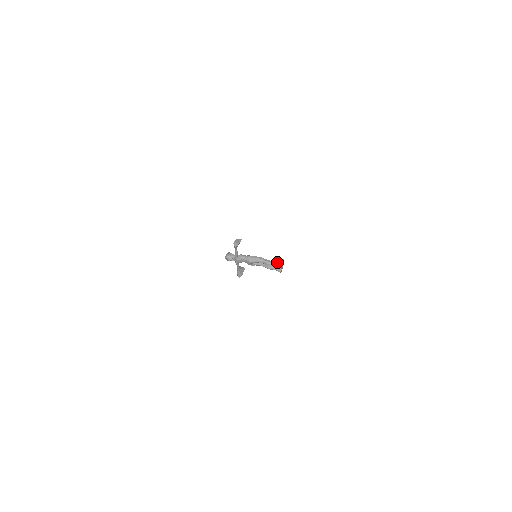
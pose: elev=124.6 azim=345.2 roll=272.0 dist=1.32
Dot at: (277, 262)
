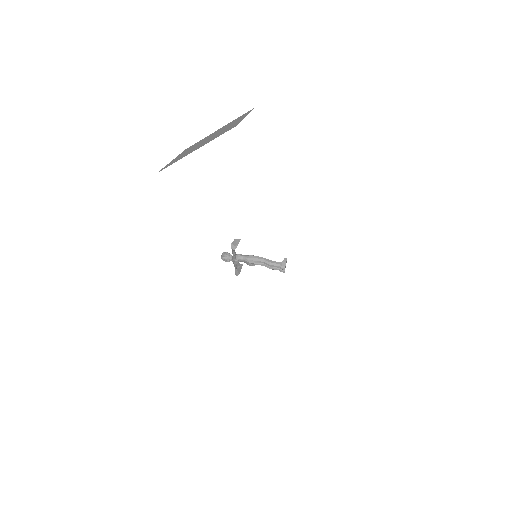
Dot at: (280, 262)
